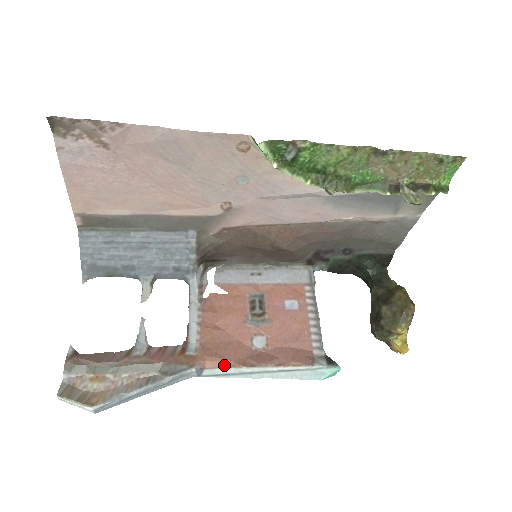
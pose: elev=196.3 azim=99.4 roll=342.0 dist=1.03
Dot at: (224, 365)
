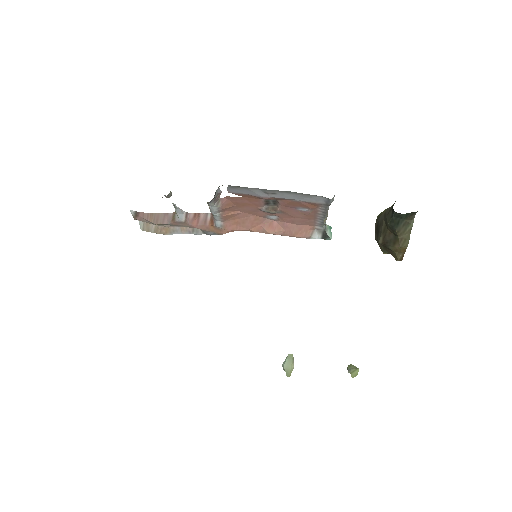
Dot at: occluded
